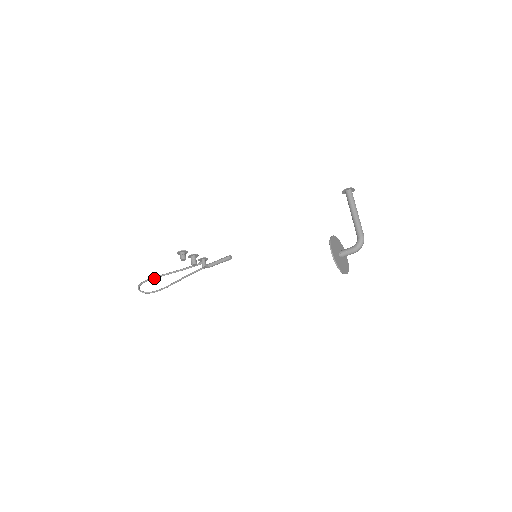
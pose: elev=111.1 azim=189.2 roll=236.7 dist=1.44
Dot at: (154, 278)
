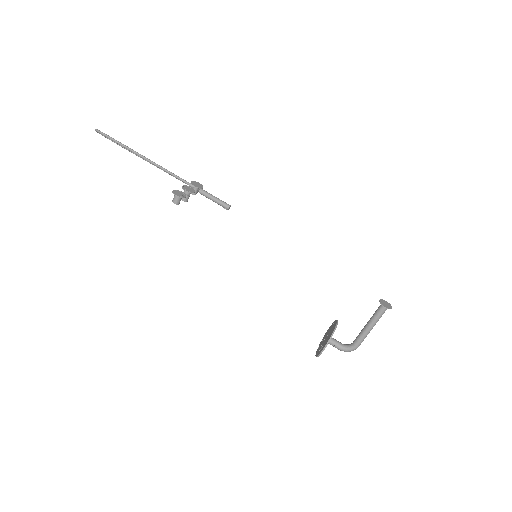
Dot at: (124, 147)
